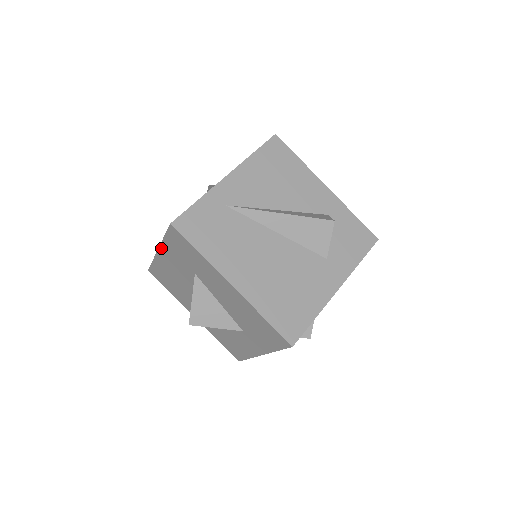
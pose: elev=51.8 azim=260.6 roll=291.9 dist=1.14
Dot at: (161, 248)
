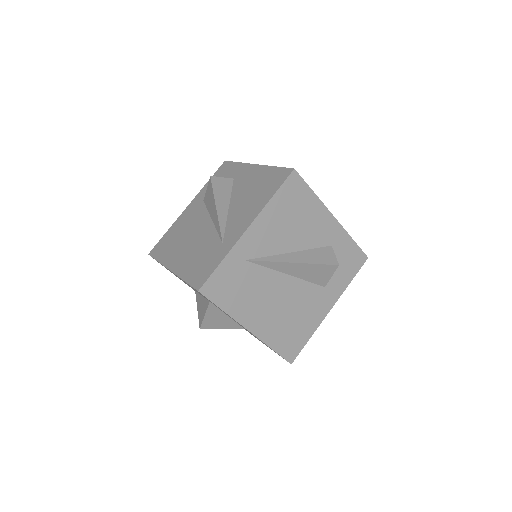
Dot at: (176, 275)
